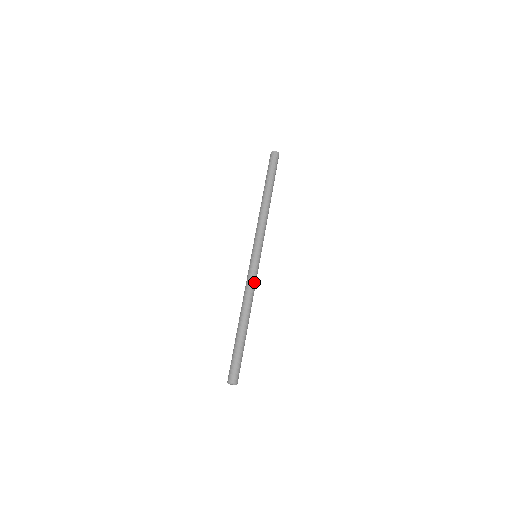
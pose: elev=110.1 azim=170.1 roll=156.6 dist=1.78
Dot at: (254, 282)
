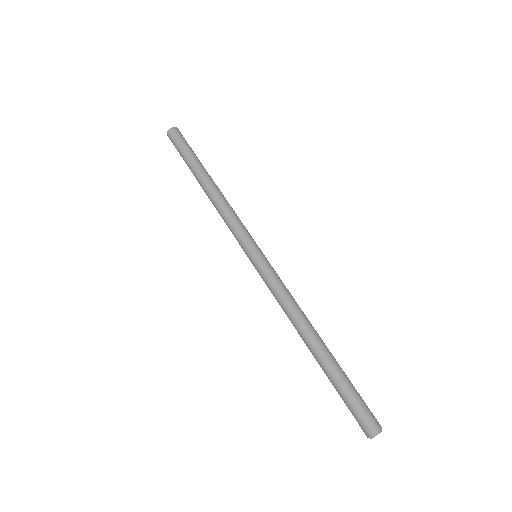
Dot at: (285, 286)
